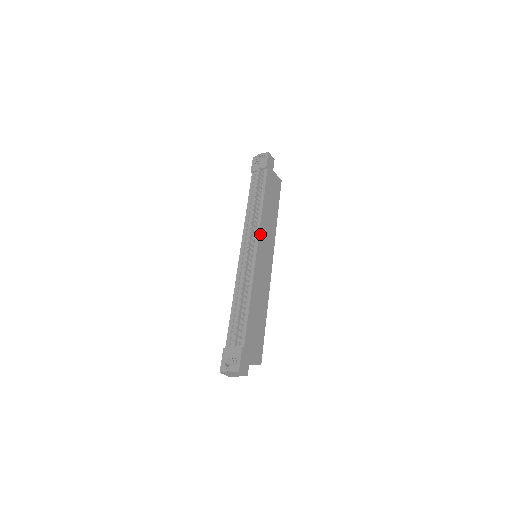
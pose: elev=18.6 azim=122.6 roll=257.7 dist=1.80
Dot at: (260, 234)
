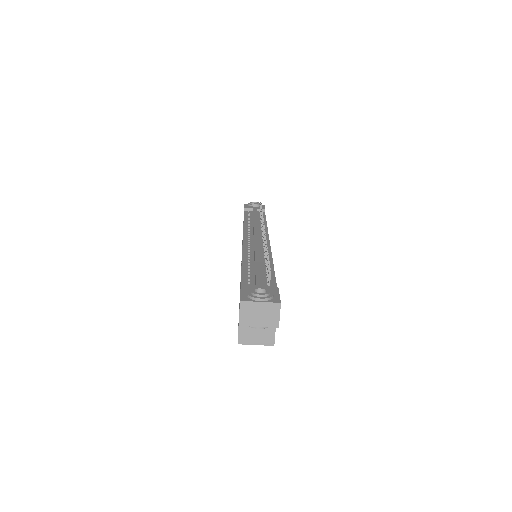
Dot at: occluded
